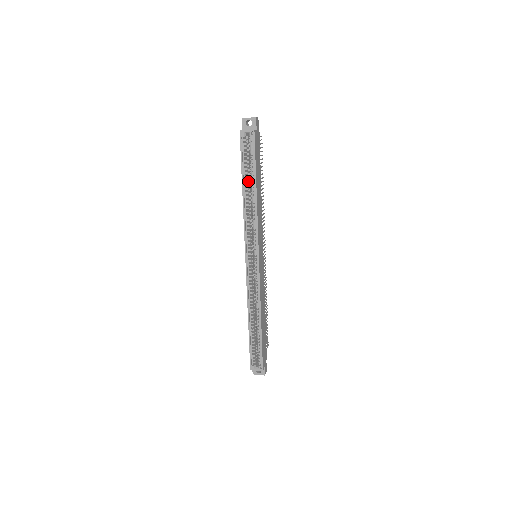
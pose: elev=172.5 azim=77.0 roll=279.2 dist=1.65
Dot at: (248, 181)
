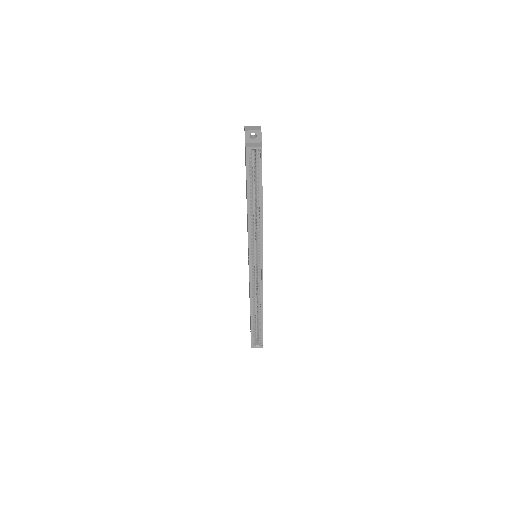
Dot at: occluded
